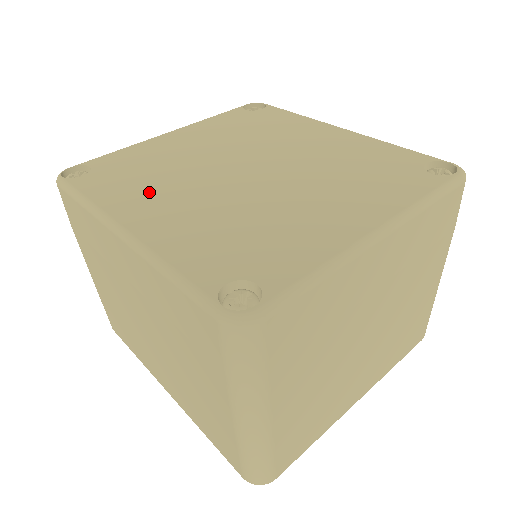
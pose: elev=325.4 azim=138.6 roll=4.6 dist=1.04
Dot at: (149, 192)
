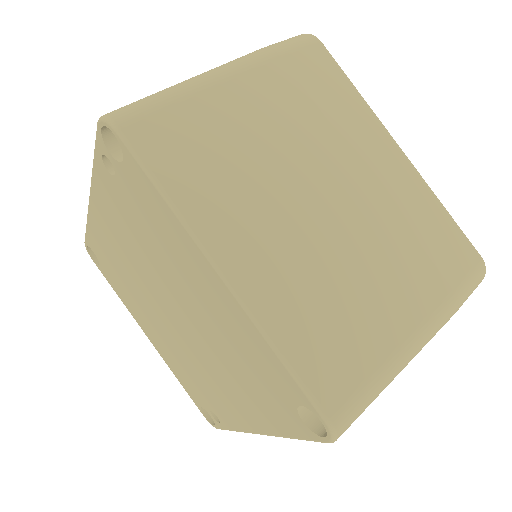
Dot at: occluded
